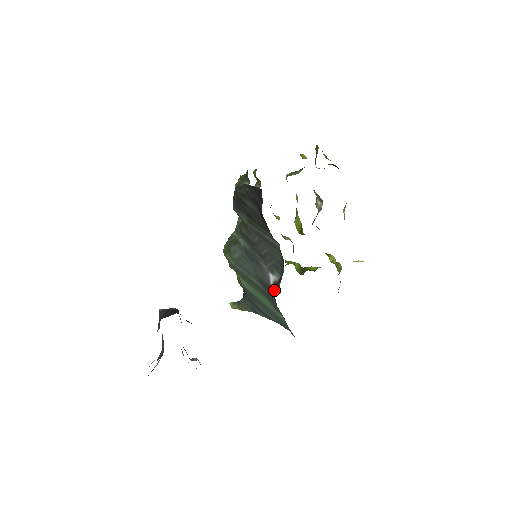
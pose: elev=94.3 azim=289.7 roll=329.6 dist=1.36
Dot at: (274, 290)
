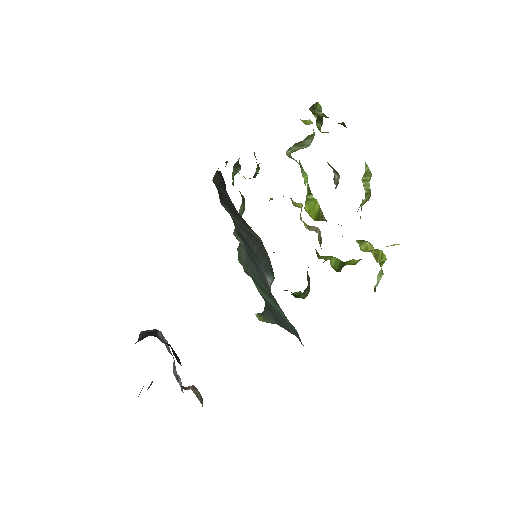
Dot at: occluded
